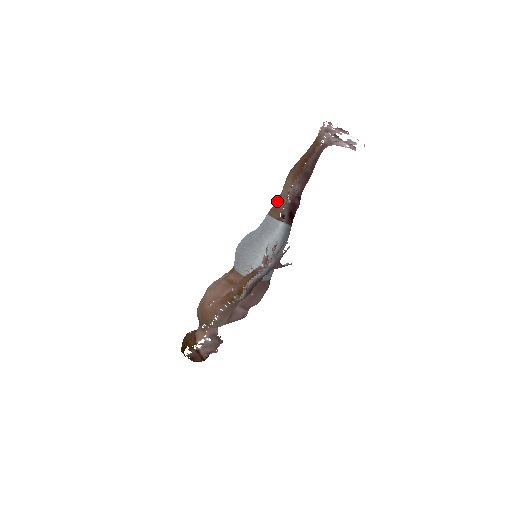
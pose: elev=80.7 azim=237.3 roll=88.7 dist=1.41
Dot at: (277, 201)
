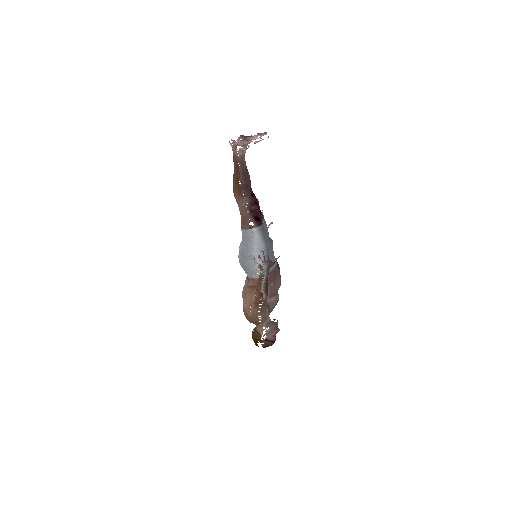
Dot at: occluded
